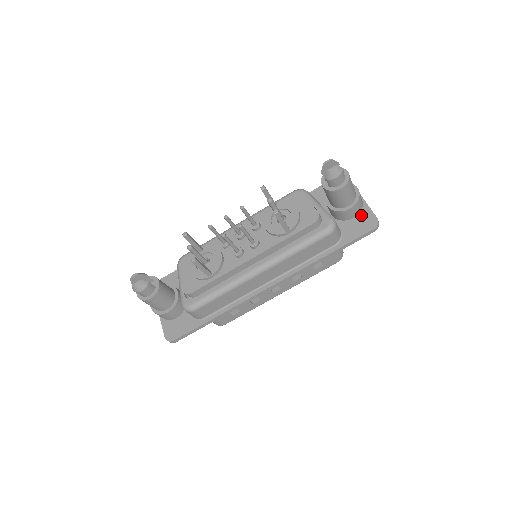
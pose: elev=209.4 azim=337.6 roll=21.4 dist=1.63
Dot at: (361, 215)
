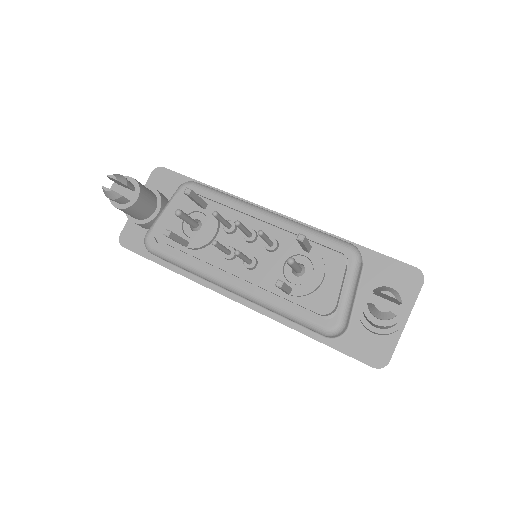
Dot at: (381, 339)
